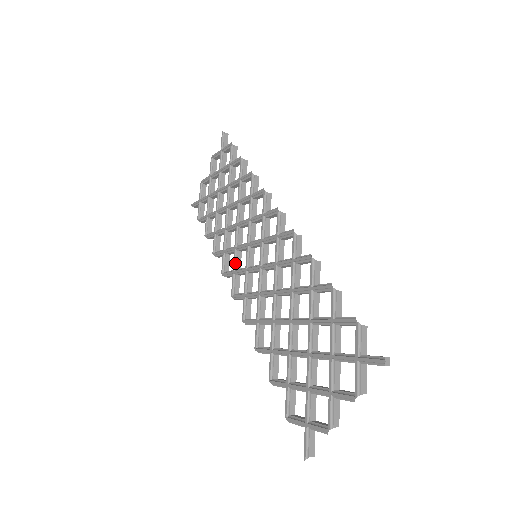
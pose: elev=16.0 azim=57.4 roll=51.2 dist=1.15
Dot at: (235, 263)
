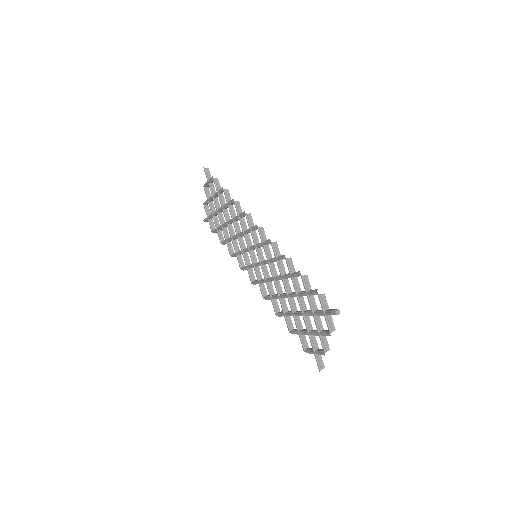
Dot at: (246, 261)
